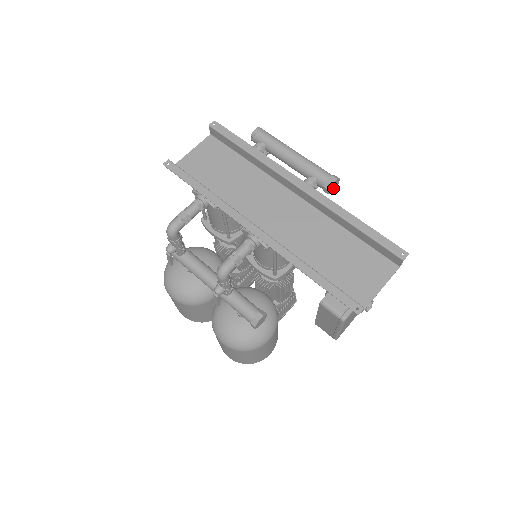
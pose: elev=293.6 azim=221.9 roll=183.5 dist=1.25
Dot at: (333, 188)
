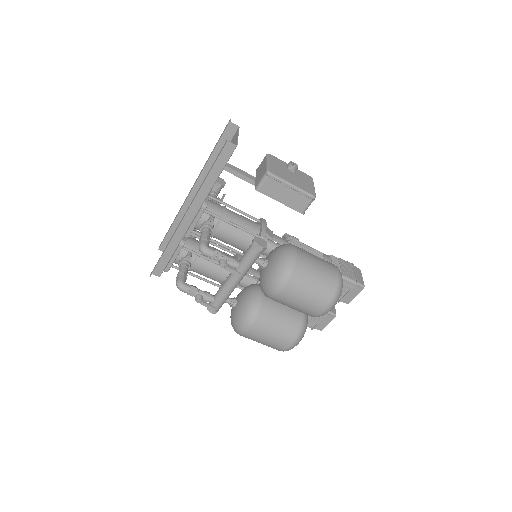
Dot at: (222, 182)
